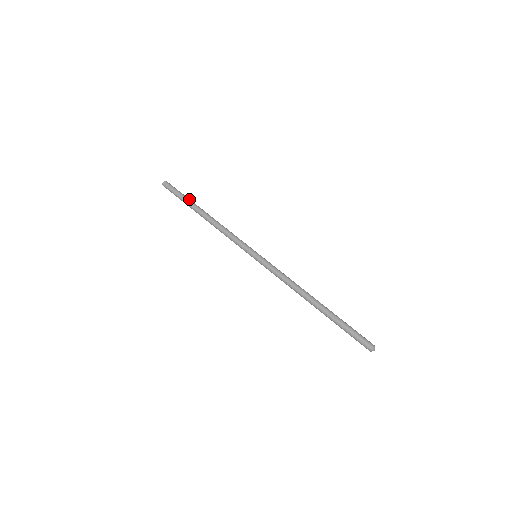
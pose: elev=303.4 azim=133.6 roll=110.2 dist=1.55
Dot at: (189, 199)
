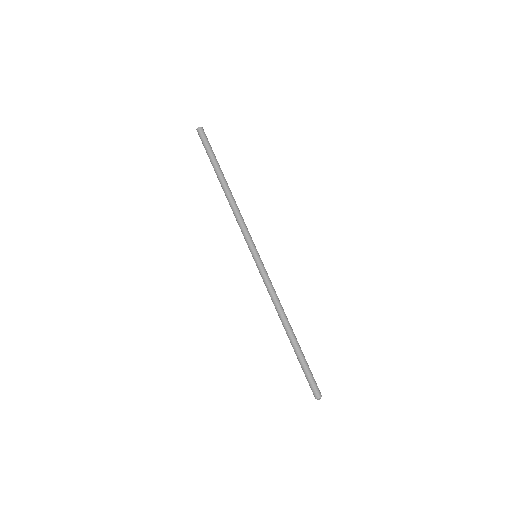
Dot at: (216, 161)
